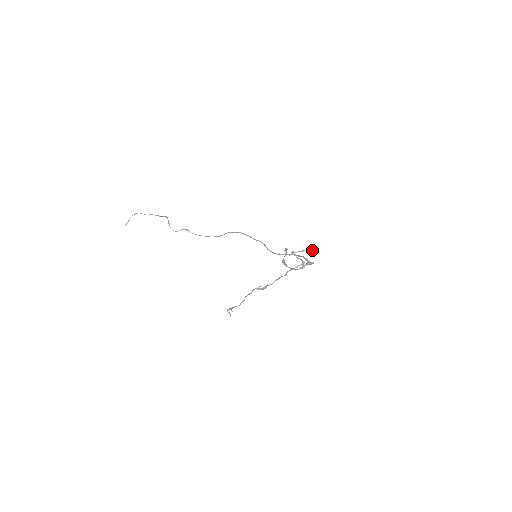
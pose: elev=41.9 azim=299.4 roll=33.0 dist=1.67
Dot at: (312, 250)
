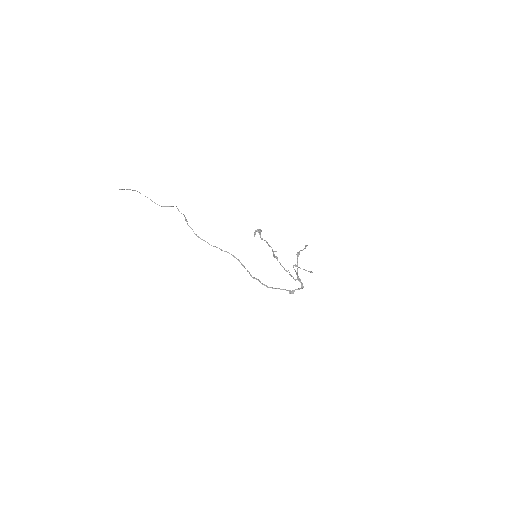
Dot at: occluded
